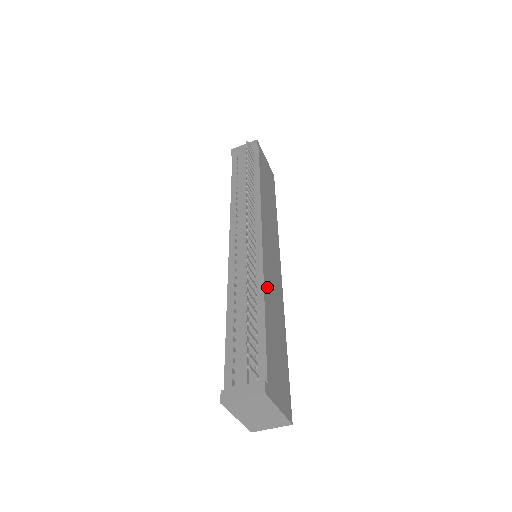
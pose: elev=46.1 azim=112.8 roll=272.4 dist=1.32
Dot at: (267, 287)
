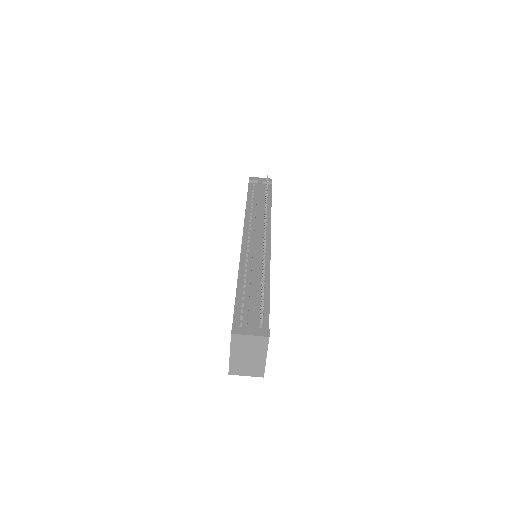
Dot at: occluded
